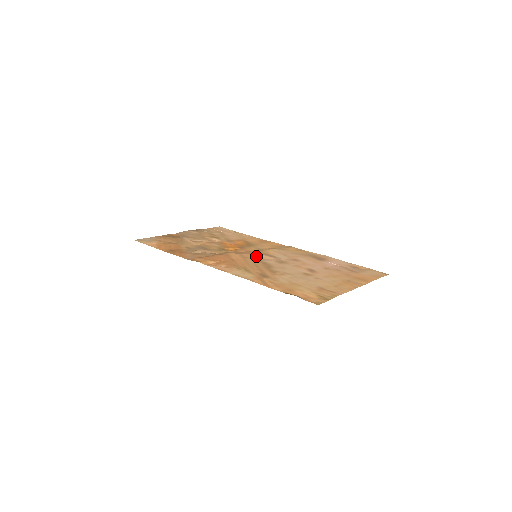
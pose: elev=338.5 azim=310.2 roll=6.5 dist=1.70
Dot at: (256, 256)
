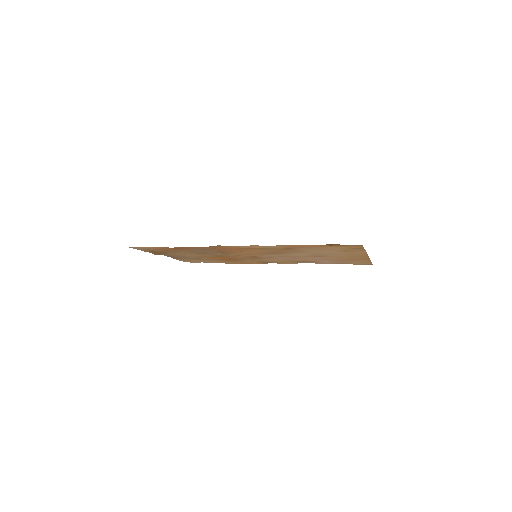
Dot at: (257, 255)
